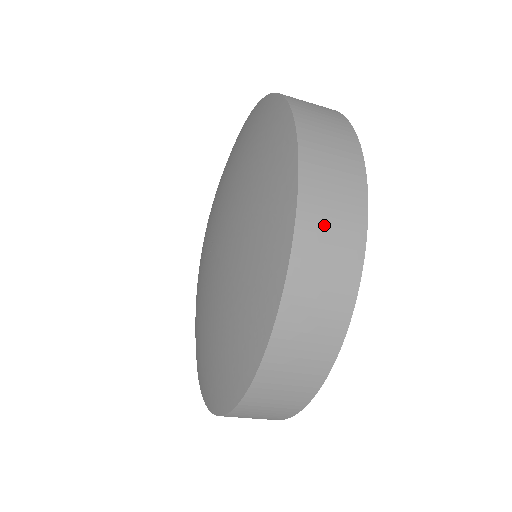
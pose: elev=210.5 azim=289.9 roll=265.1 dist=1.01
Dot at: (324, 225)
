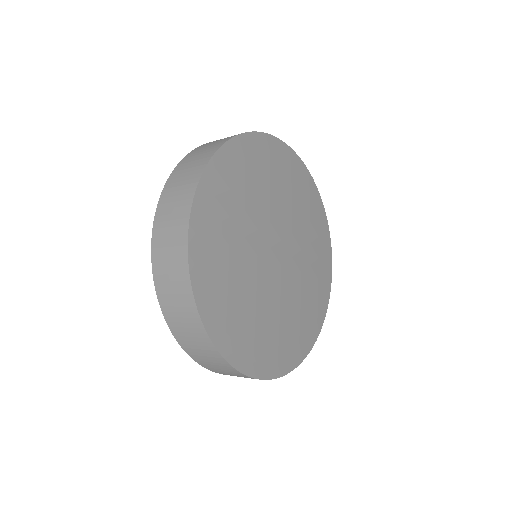
Dot at: (189, 341)
